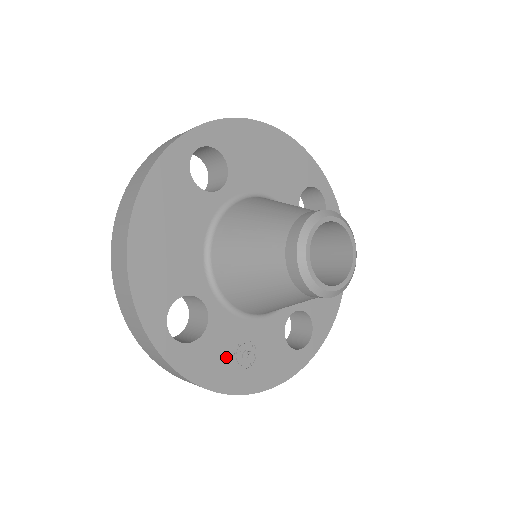
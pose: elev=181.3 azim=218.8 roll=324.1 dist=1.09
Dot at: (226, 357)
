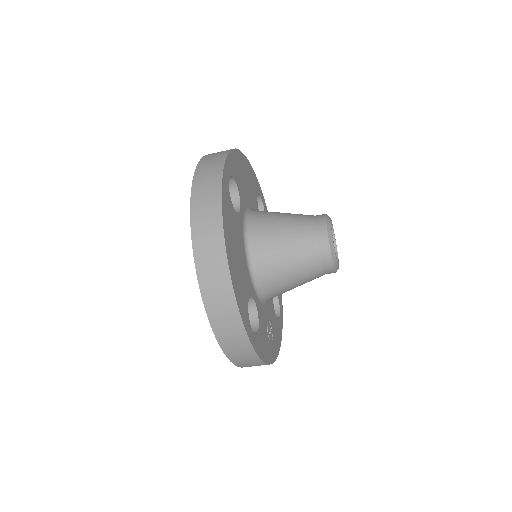
Dot at: (266, 337)
